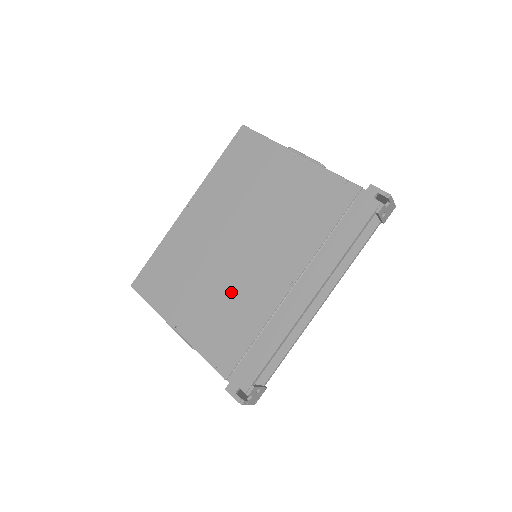
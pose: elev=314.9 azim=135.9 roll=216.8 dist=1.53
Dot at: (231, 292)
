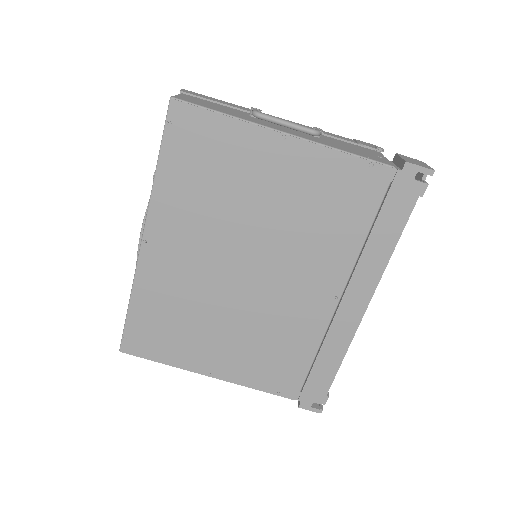
Dot at: (264, 325)
